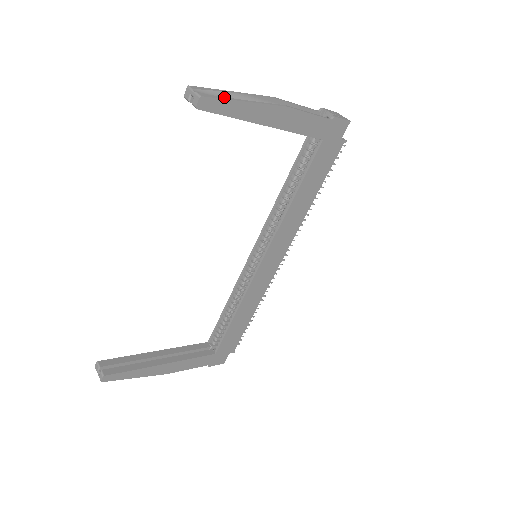
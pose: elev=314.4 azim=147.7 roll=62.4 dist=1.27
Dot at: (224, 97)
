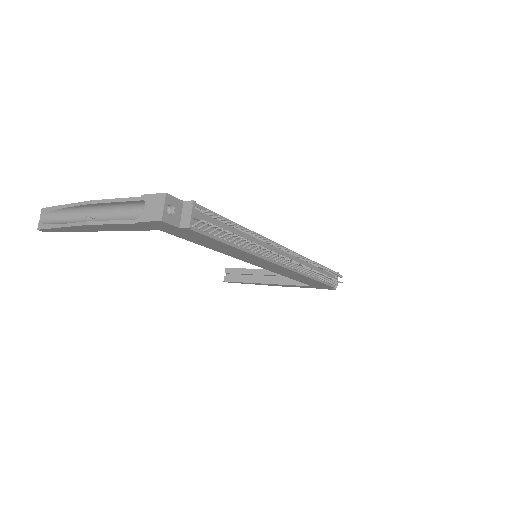
Dot at: (50, 224)
